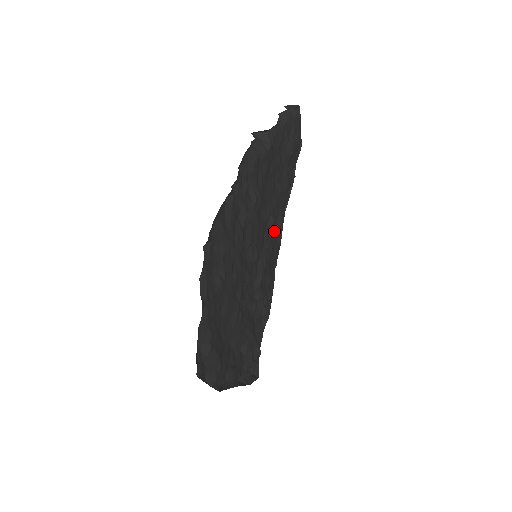
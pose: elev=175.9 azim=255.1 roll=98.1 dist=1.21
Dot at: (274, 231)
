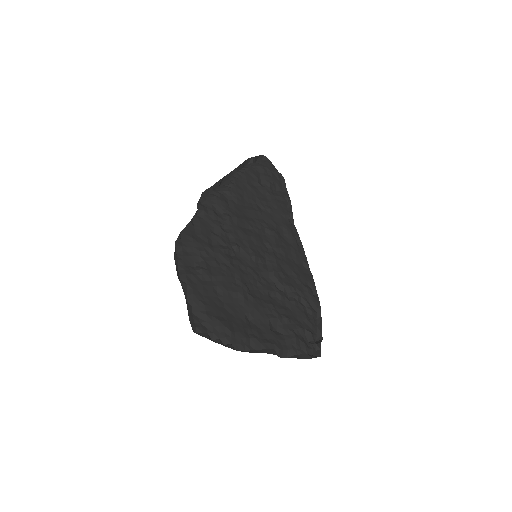
Dot at: (281, 239)
